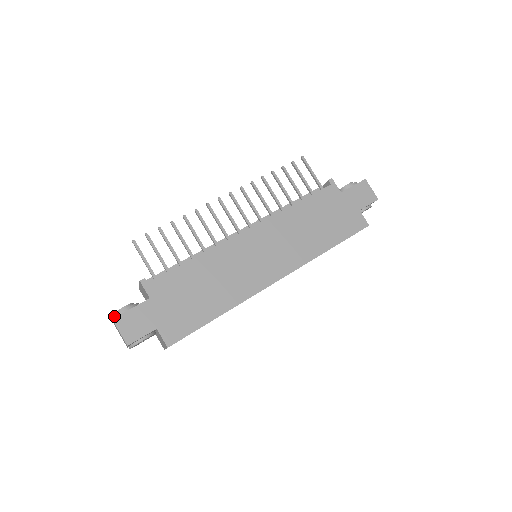
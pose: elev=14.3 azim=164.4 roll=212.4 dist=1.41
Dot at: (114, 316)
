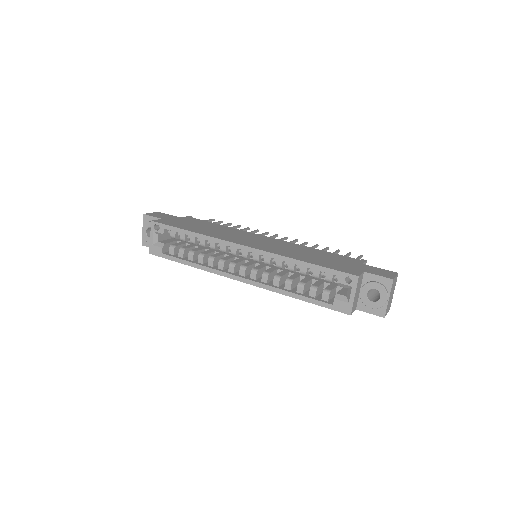
Dot at: occluded
